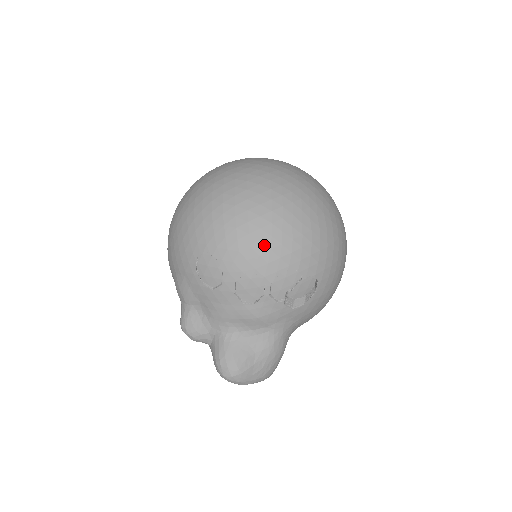
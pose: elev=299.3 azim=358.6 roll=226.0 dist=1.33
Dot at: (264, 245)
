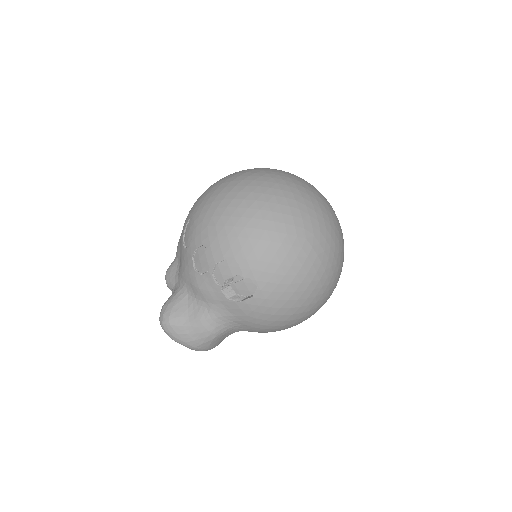
Dot at: (225, 230)
